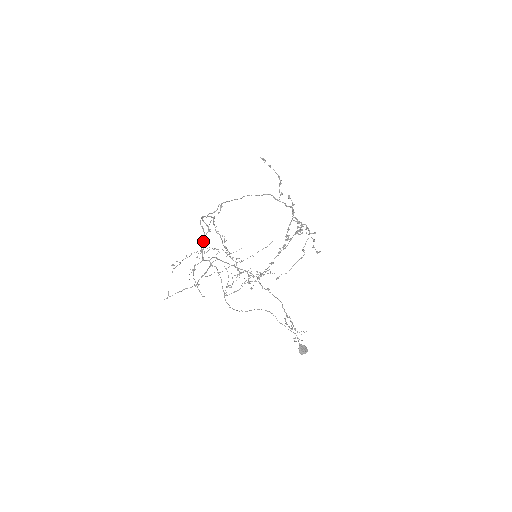
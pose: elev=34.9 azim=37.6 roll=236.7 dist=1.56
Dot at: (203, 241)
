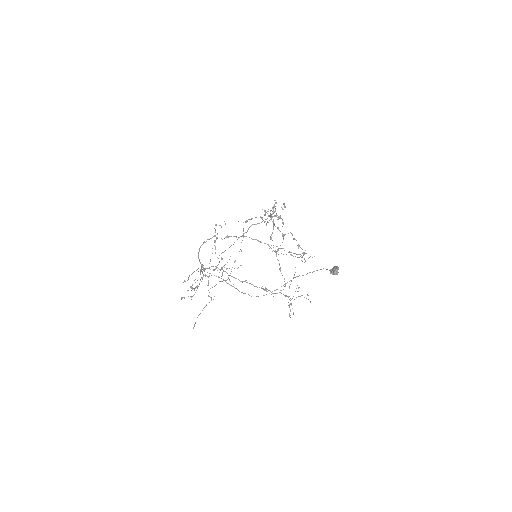
Dot at: (200, 272)
